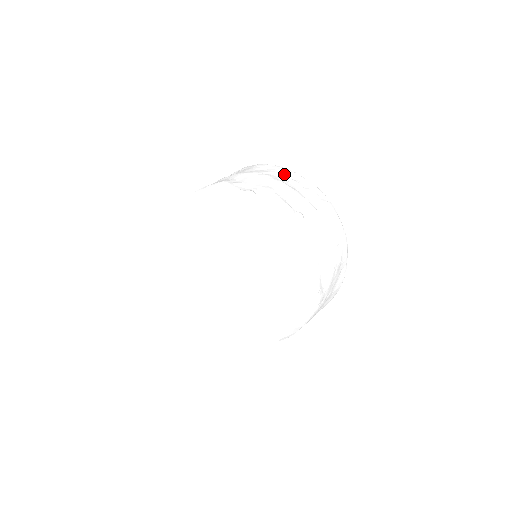
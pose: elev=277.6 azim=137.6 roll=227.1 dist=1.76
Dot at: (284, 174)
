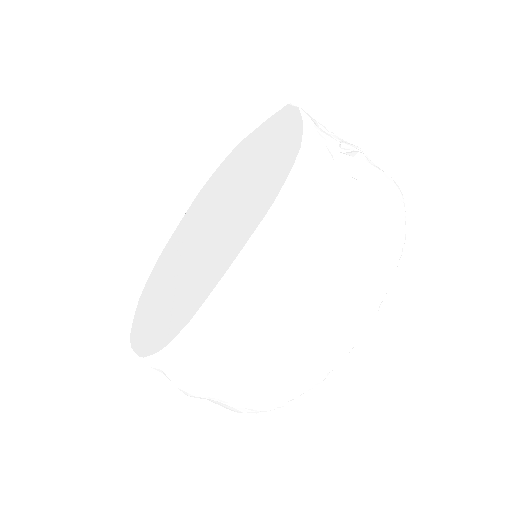
Dot at: occluded
